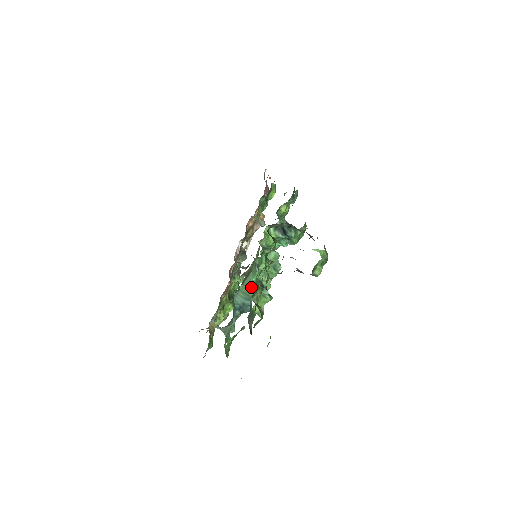
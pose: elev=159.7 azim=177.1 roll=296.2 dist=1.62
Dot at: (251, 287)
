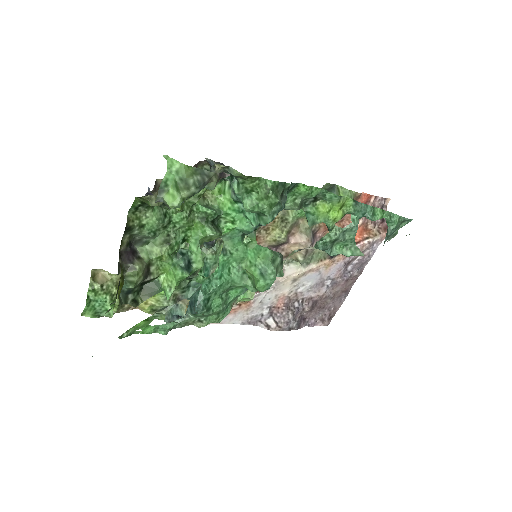
Dot at: (208, 276)
